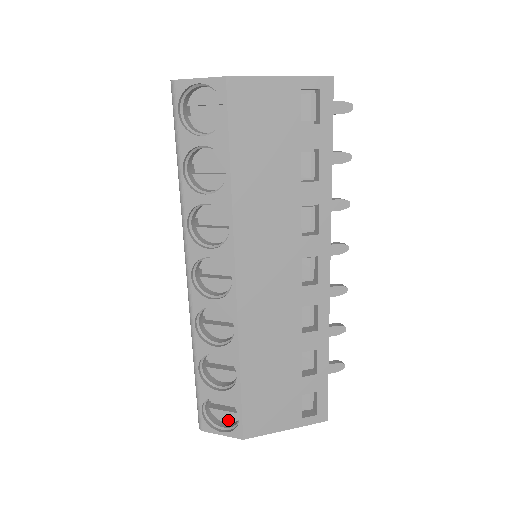
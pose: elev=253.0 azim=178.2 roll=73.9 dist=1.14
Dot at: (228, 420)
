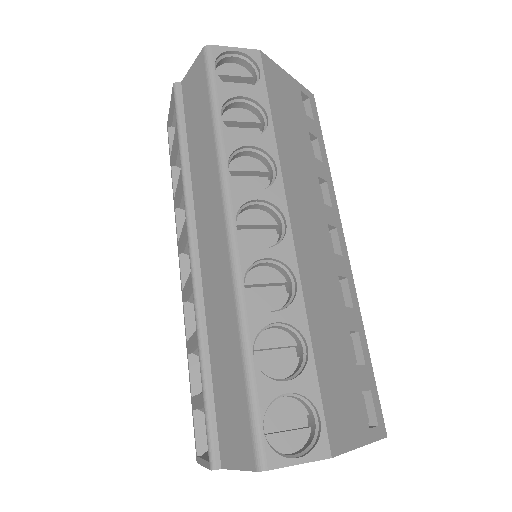
Dot at: (293, 447)
